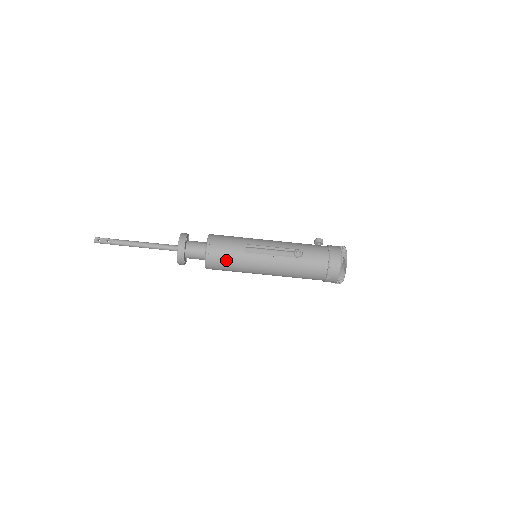
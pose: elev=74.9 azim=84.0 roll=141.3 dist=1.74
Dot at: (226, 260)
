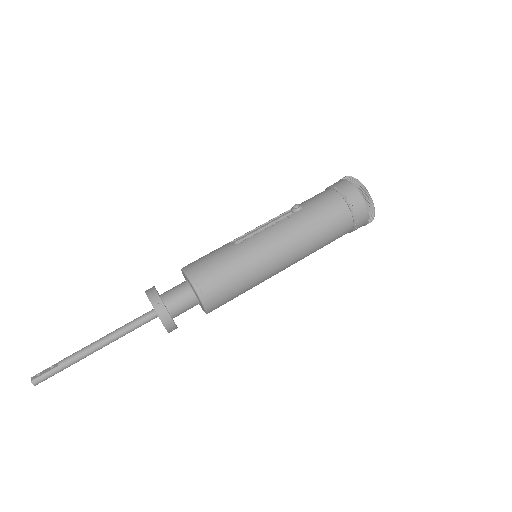
Dot at: (219, 268)
